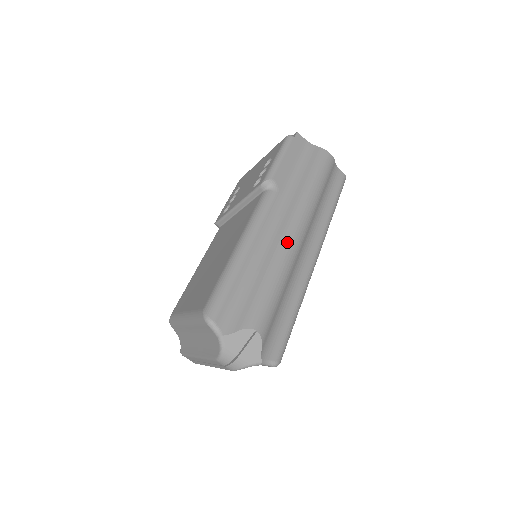
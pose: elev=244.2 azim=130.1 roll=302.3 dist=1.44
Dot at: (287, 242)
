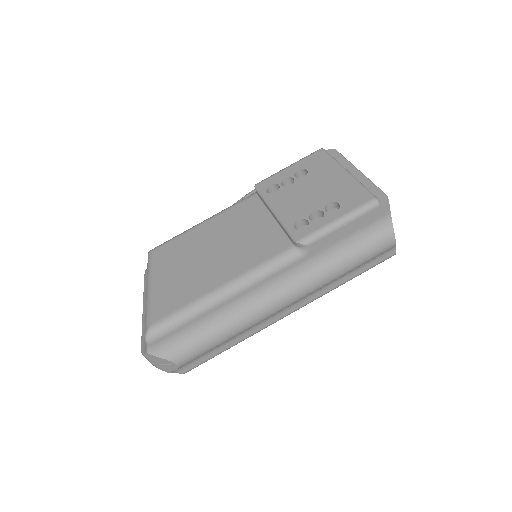
Dot at: (264, 311)
